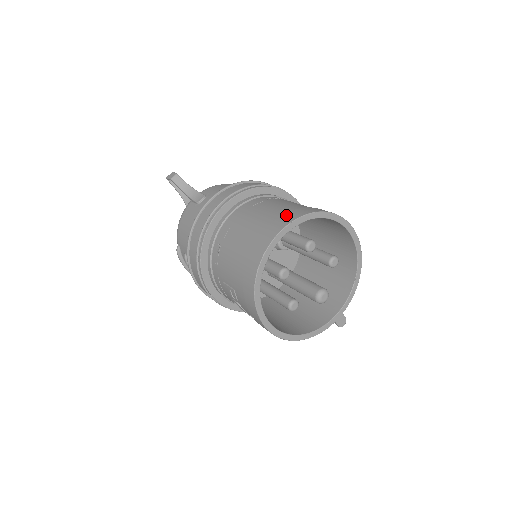
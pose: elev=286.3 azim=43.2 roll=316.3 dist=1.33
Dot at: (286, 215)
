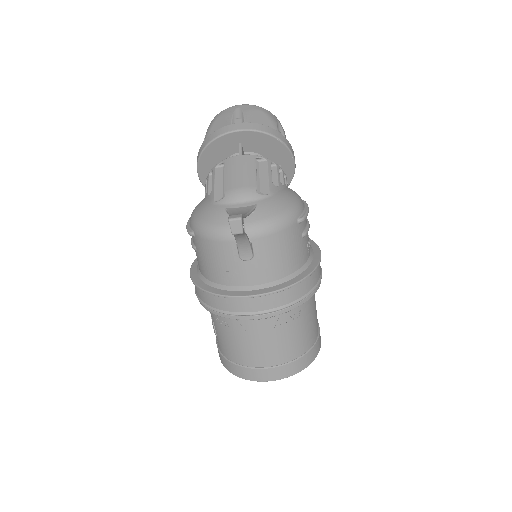
Dot at: (284, 369)
